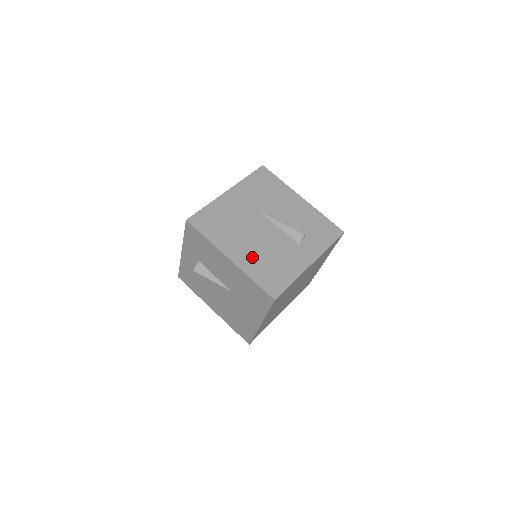
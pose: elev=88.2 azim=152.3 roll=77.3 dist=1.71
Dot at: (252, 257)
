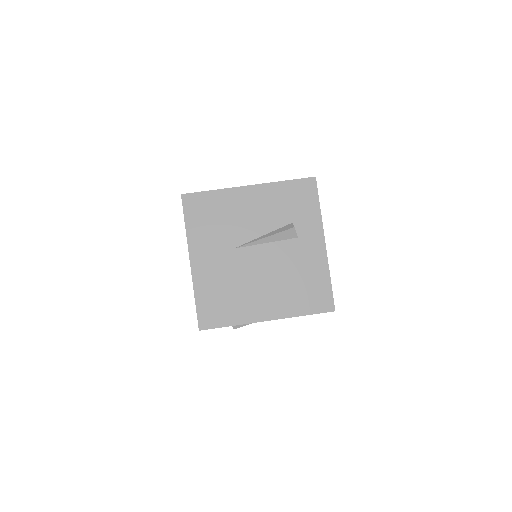
Dot at: (280, 297)
